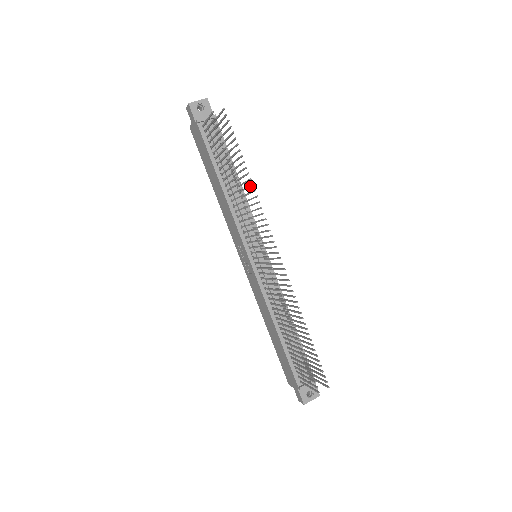
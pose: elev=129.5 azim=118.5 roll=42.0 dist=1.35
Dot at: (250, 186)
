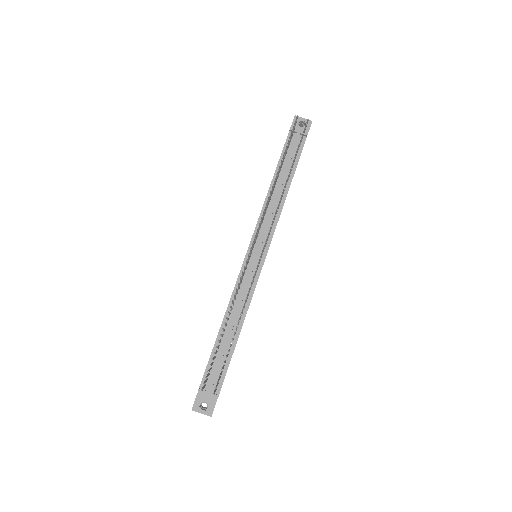
Dot at: (285, 185)
